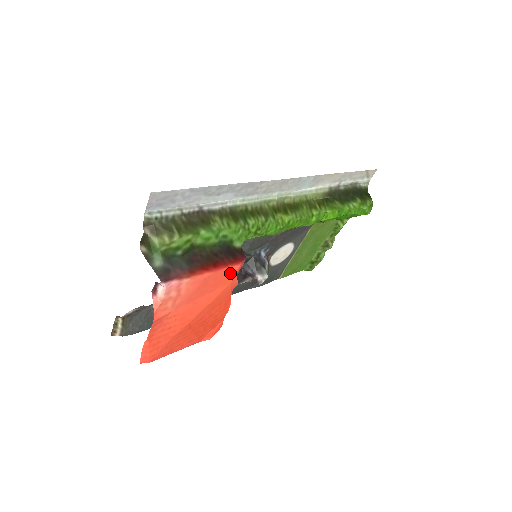
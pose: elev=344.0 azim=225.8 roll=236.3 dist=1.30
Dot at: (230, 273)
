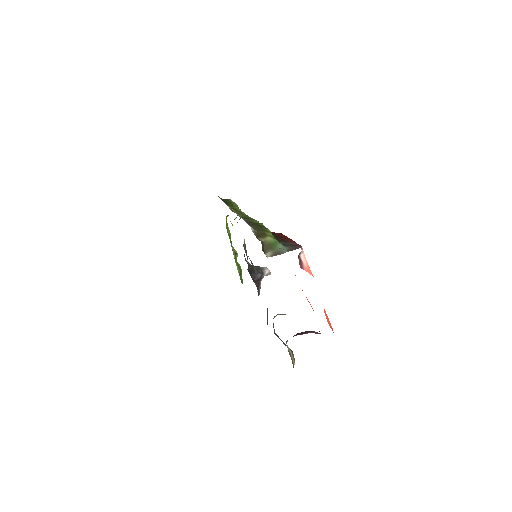
Dot at: occluded
